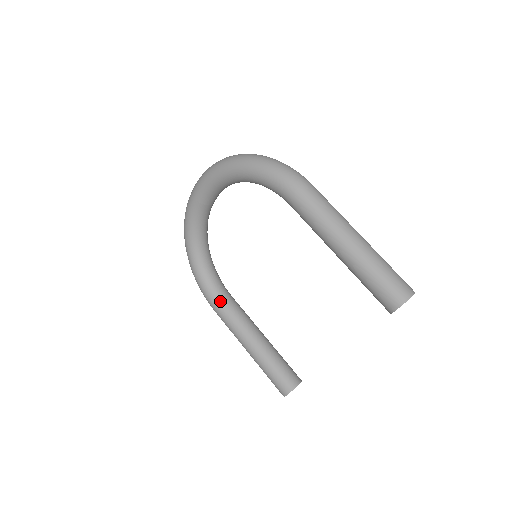
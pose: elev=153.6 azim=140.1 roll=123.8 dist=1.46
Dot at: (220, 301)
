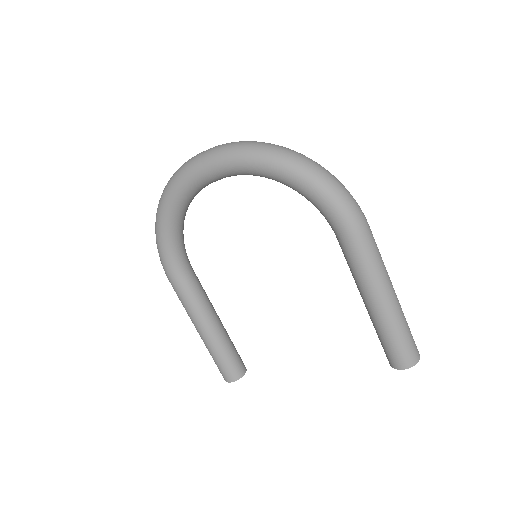
Dot at: (184, 278)
